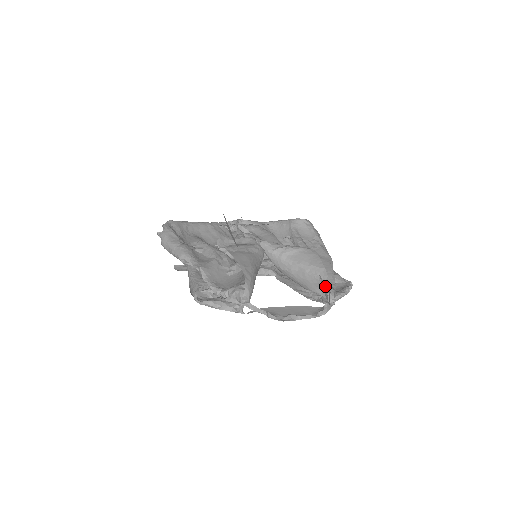
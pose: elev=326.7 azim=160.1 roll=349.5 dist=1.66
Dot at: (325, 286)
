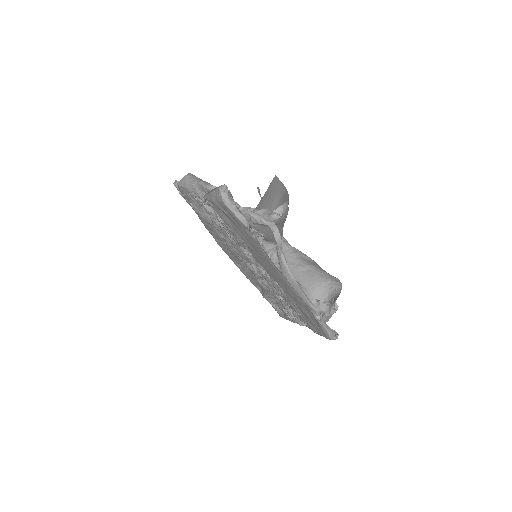
Dot at: (335, 289)
